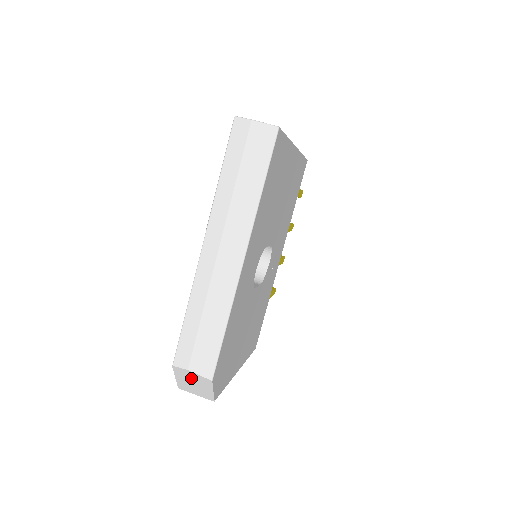
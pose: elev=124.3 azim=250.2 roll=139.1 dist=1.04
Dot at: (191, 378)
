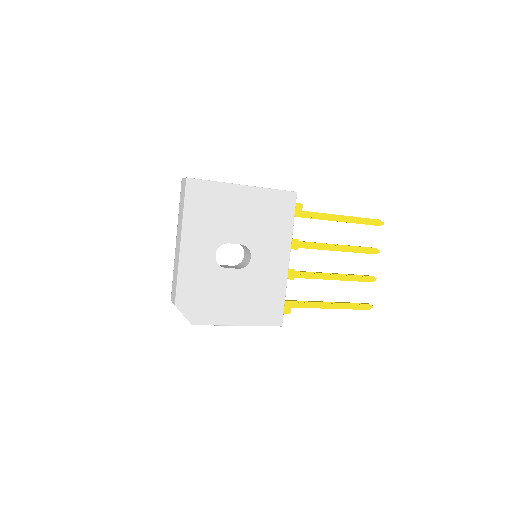
Dot at: occluded
